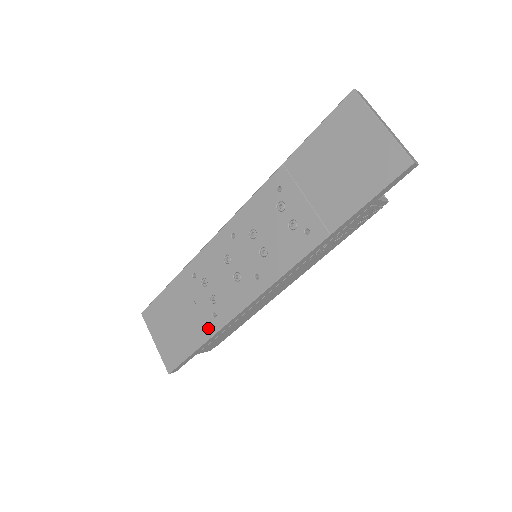
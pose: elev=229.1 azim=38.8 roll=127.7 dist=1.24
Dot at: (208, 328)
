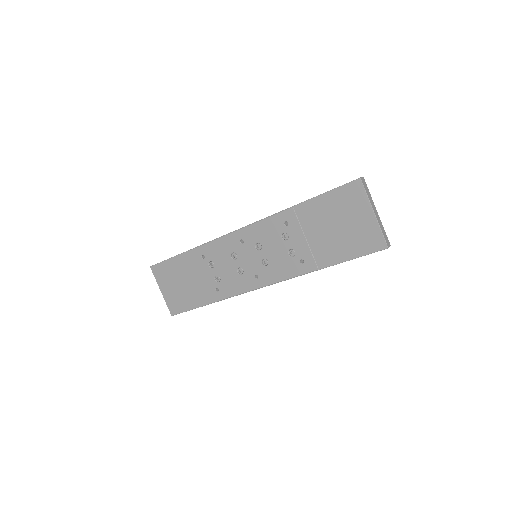
Dot at: (210, 297)
